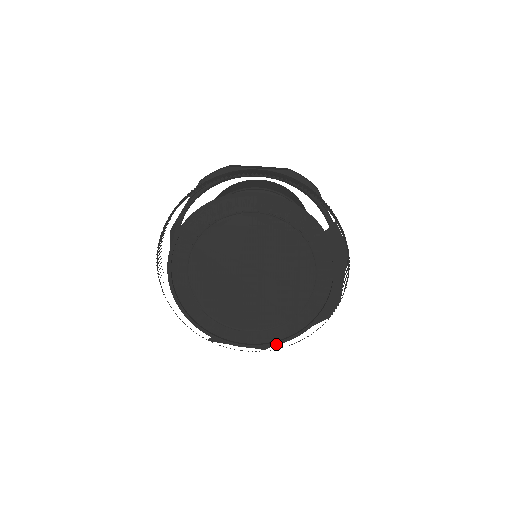
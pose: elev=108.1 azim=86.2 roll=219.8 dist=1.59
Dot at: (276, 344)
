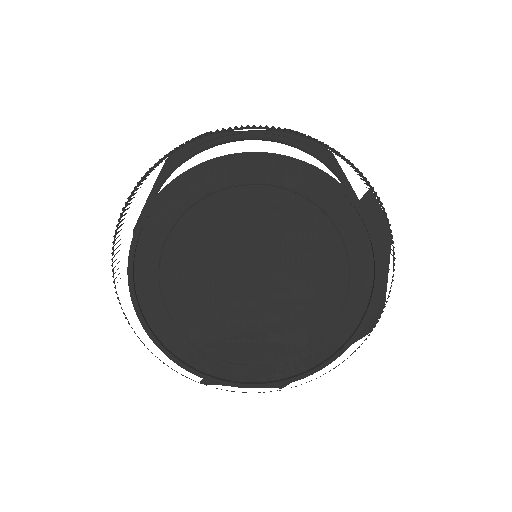
Dot at: (299, 379)
